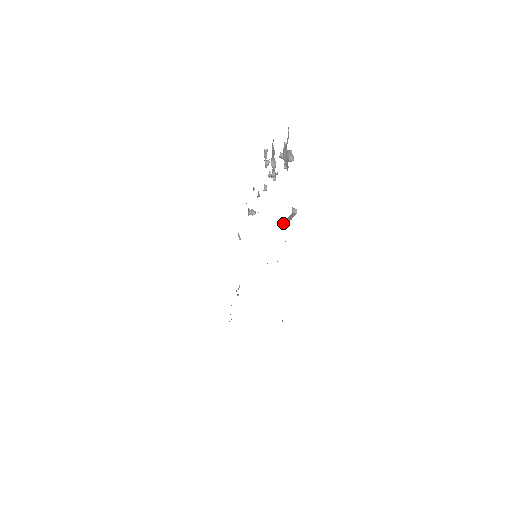
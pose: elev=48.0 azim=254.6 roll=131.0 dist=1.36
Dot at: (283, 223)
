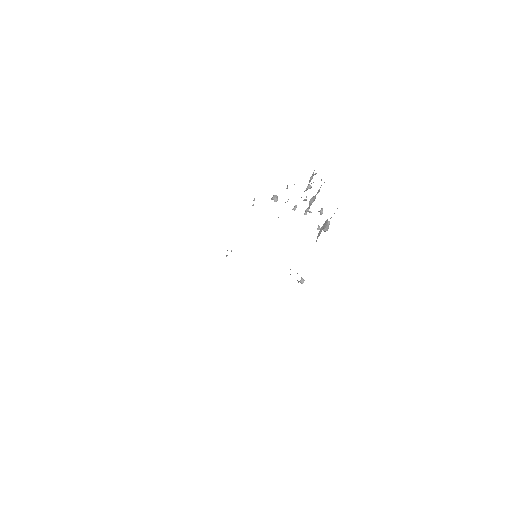
Dot at: occluded
